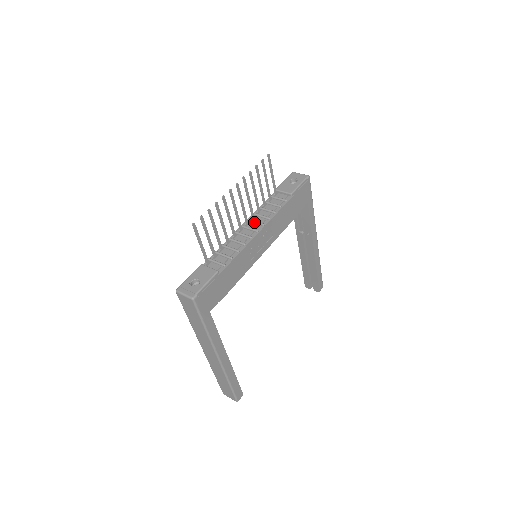
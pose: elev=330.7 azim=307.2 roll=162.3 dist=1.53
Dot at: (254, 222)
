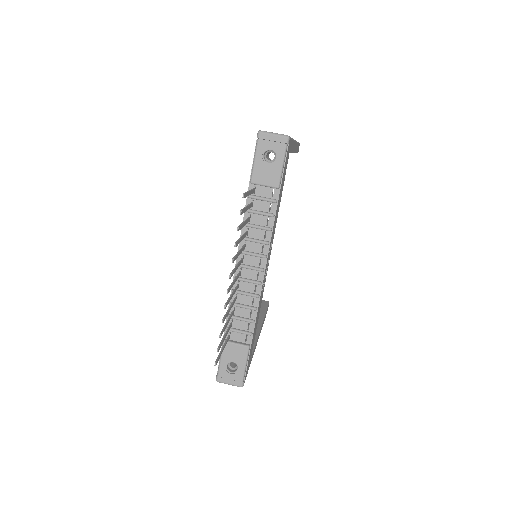
Dot at: (251, 256)
